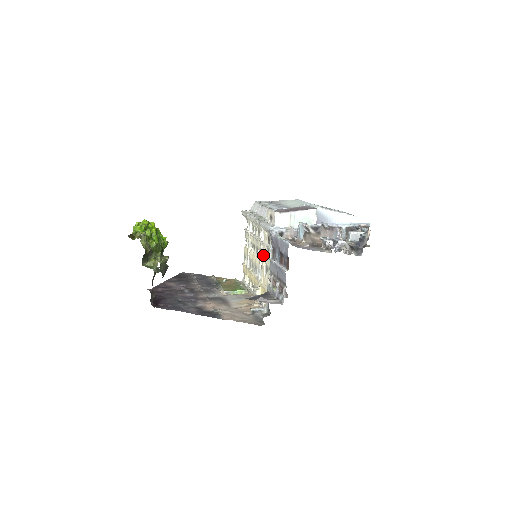
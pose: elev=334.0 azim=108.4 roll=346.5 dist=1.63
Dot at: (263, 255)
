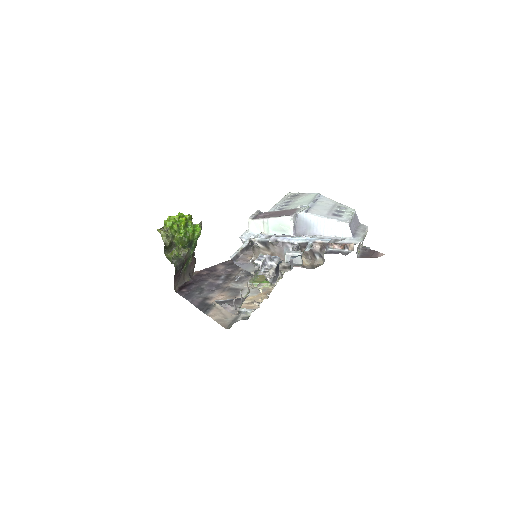
Dot at: occluded
